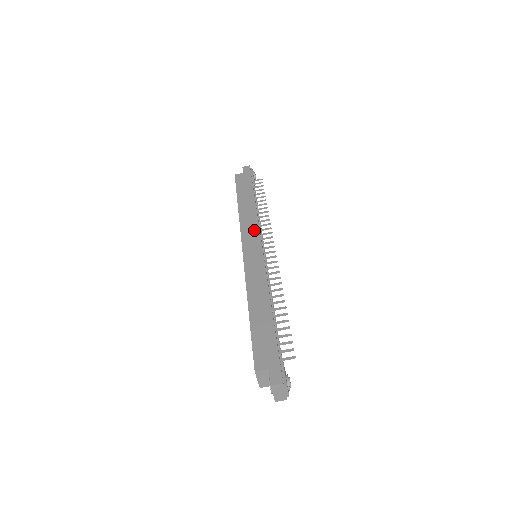
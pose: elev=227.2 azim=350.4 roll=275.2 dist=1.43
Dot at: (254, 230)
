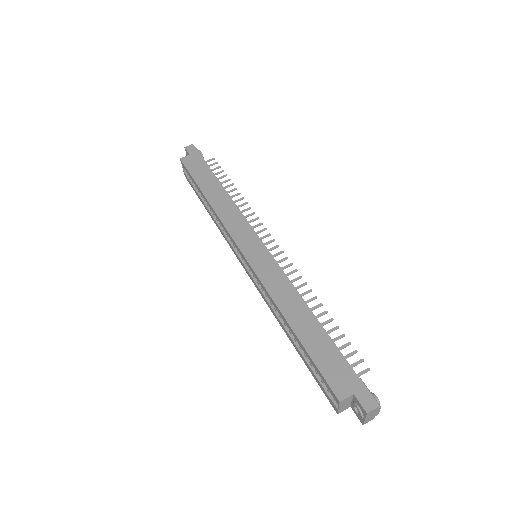
Dot at: (243, 225)
